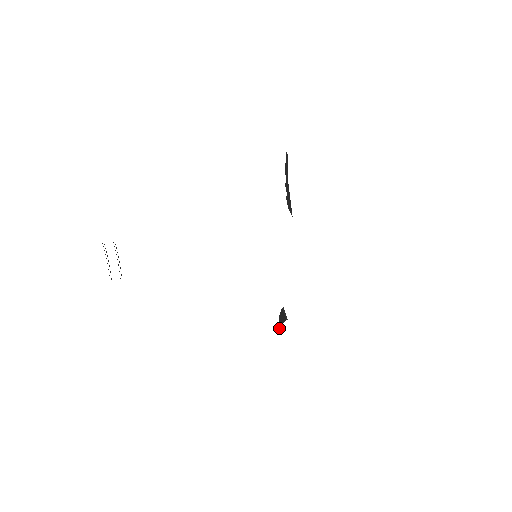
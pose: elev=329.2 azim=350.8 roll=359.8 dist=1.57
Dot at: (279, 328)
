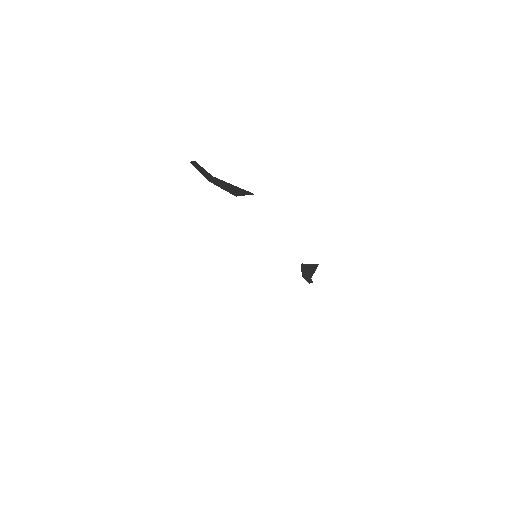
Dot at: (309, 282)
